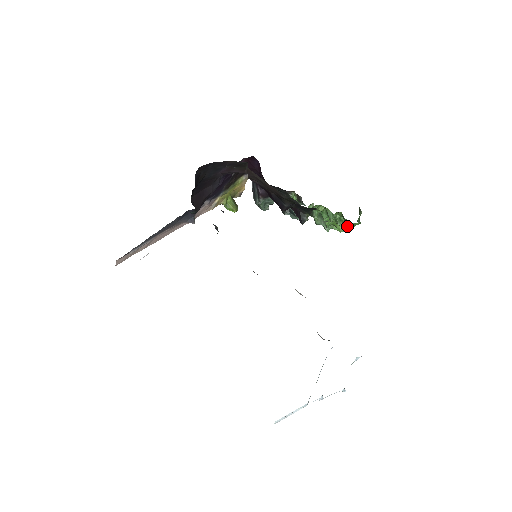
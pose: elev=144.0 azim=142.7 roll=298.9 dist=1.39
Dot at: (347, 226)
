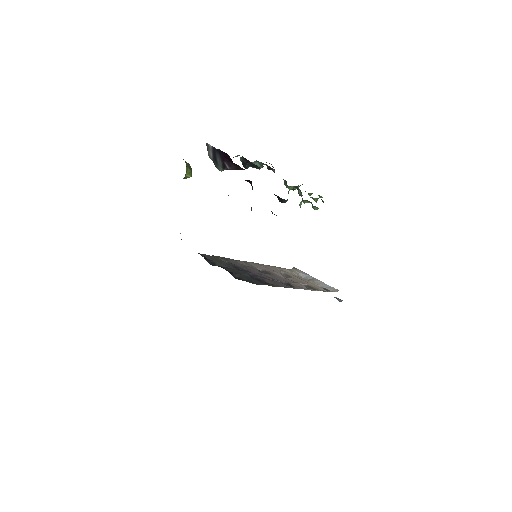
Dot at: occluded
